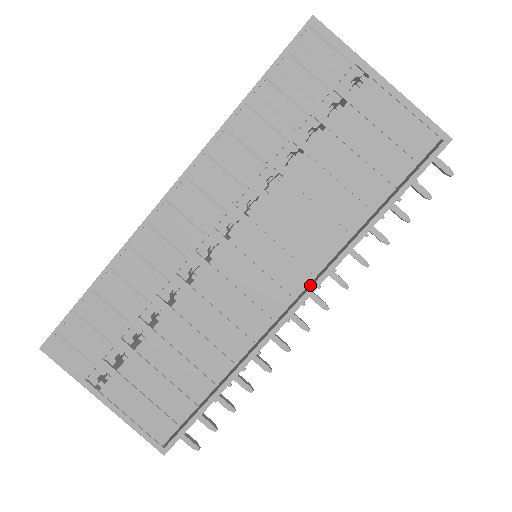
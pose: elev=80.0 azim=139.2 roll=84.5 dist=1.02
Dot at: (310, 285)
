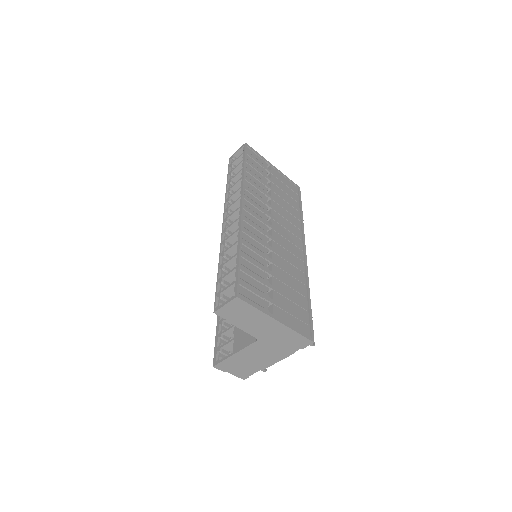
Dot at: occluded
